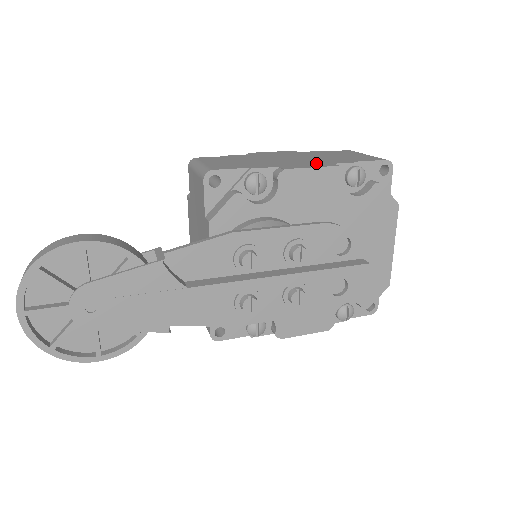
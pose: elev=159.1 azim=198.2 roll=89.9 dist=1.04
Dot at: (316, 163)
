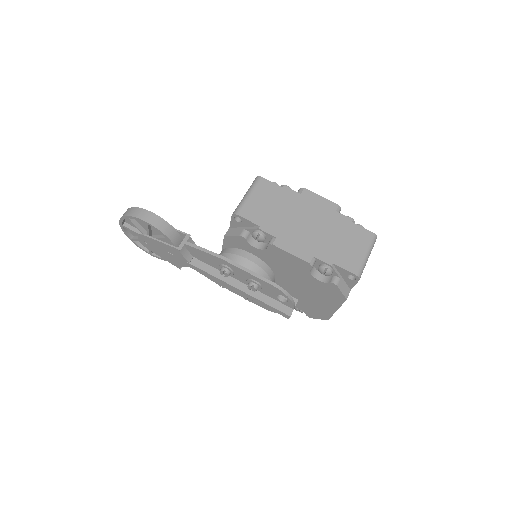
Dot at: (305, 247)
